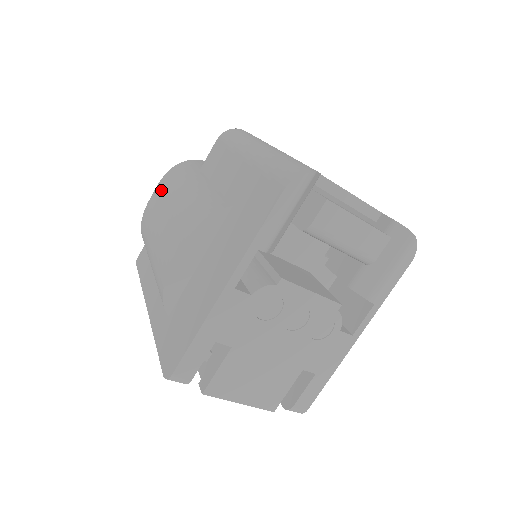
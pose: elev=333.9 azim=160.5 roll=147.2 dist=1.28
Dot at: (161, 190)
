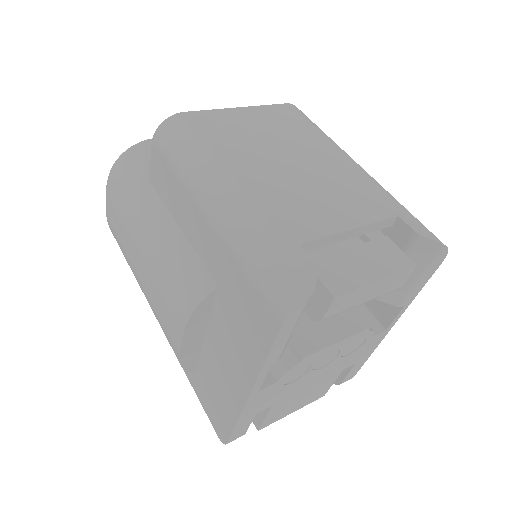
Dot at: (115, 208)
